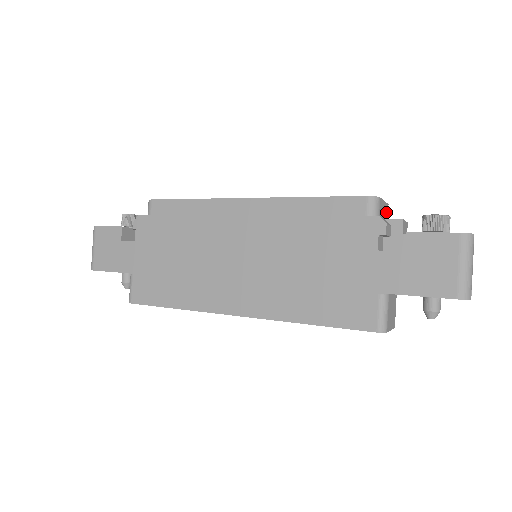
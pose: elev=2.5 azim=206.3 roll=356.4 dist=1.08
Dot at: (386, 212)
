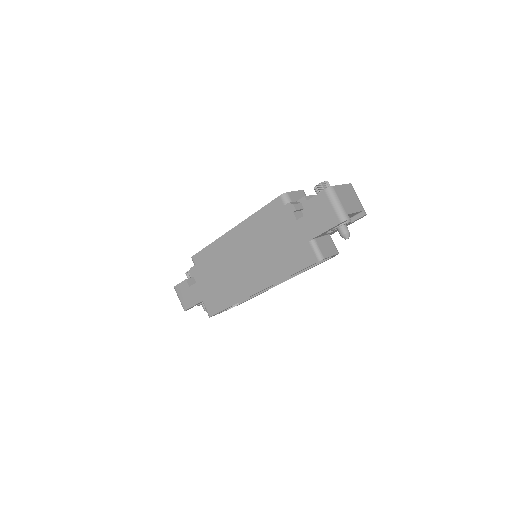
Dot at: (302, 195)
